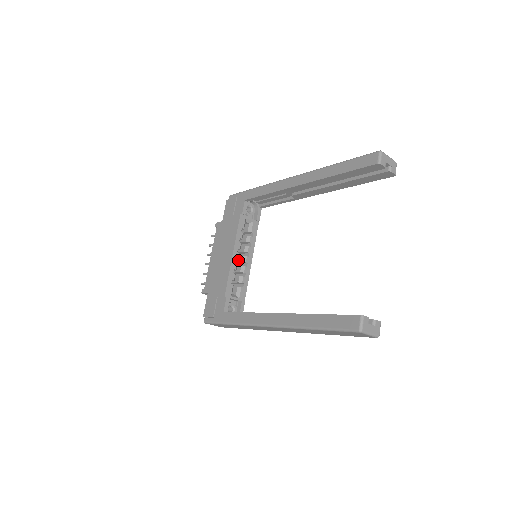
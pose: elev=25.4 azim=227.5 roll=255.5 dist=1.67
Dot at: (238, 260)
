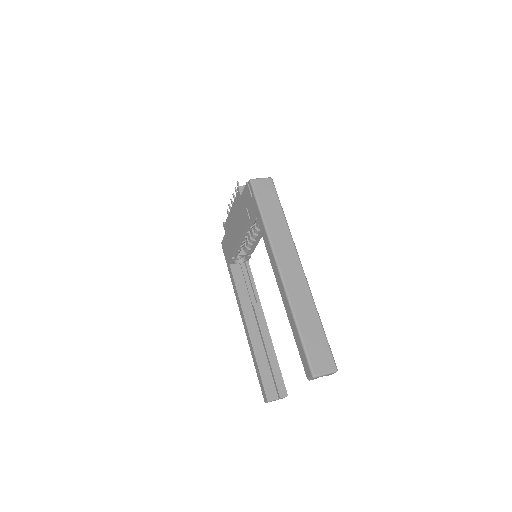
Dot at: occluded
